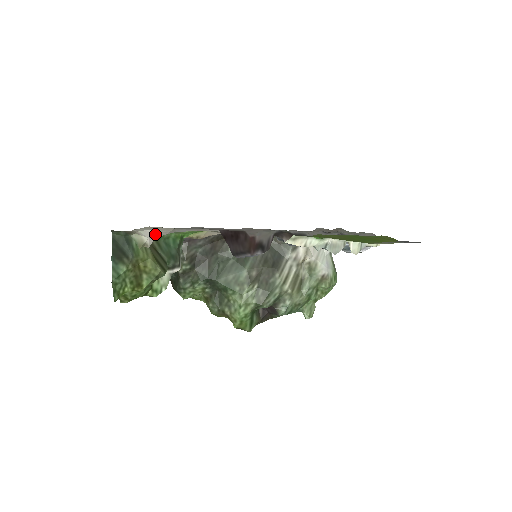
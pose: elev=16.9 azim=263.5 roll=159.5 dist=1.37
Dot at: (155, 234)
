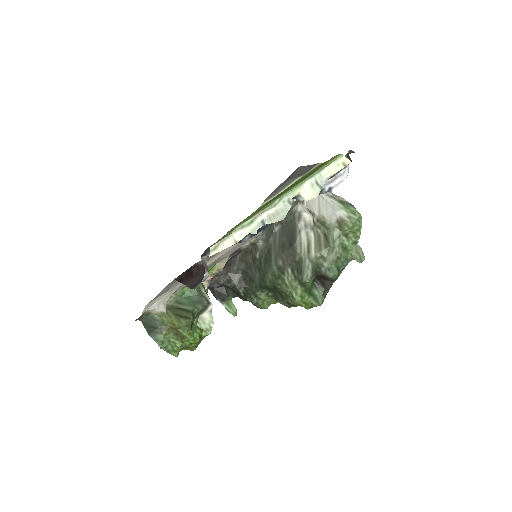
Dot at: (160, 303)
